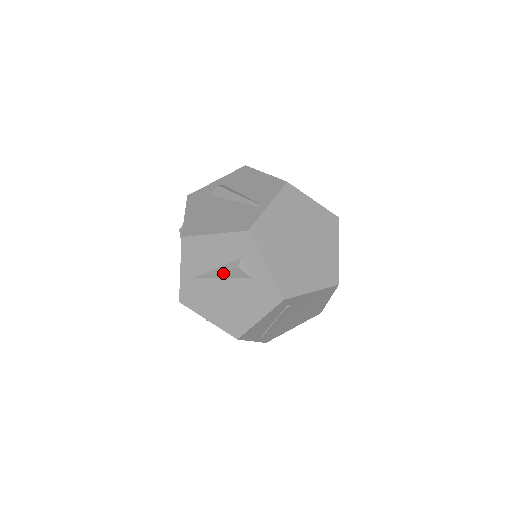
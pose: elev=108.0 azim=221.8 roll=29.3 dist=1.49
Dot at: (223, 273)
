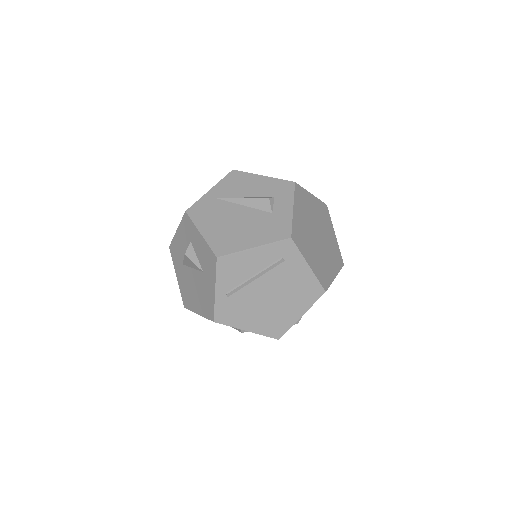
Dot at: (250, 200)
